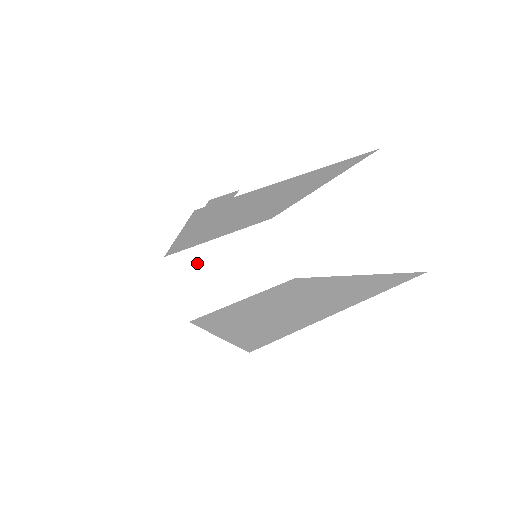
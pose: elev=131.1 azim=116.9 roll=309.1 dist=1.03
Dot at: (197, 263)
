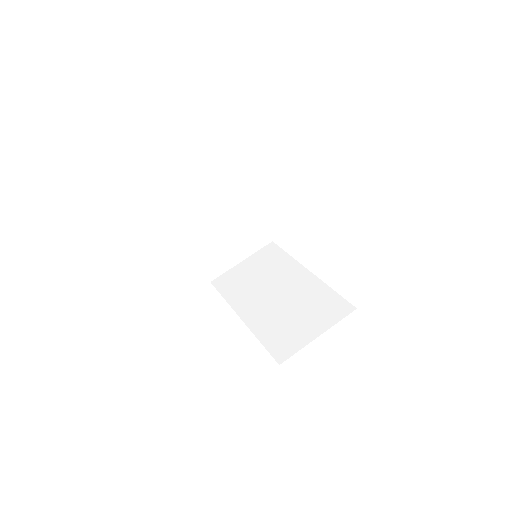
Dot at: (212, 247)
